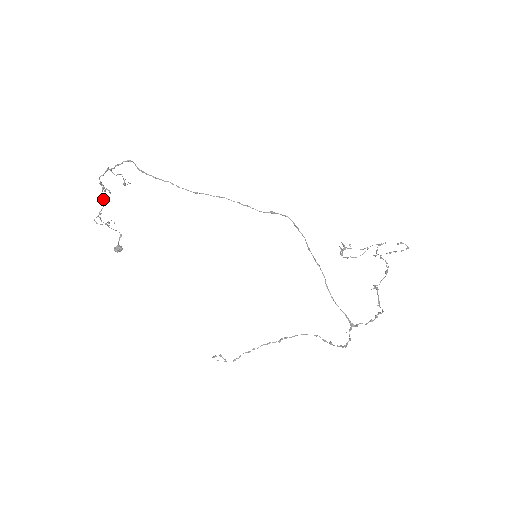
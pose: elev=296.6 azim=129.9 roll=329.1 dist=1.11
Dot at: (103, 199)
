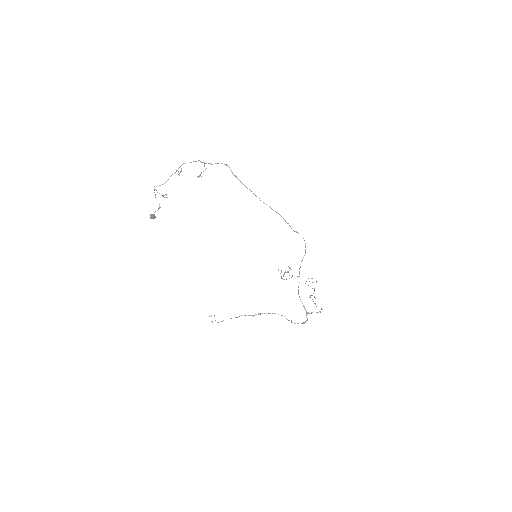
Dot at: occluded
